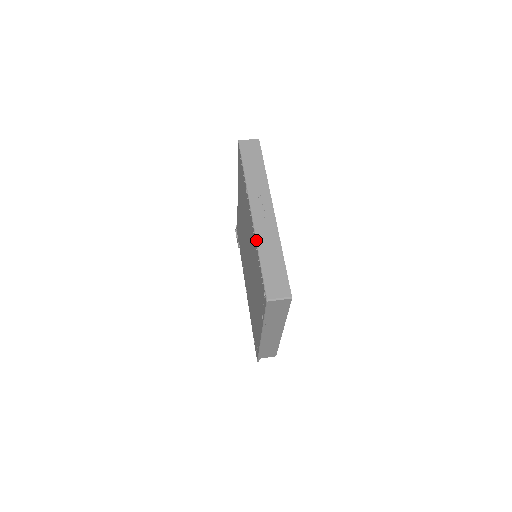
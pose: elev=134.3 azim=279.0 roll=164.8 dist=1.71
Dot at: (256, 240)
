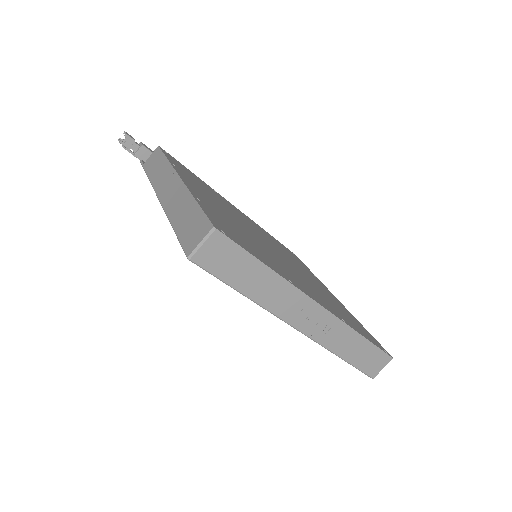
Dot at: (327, 349)
